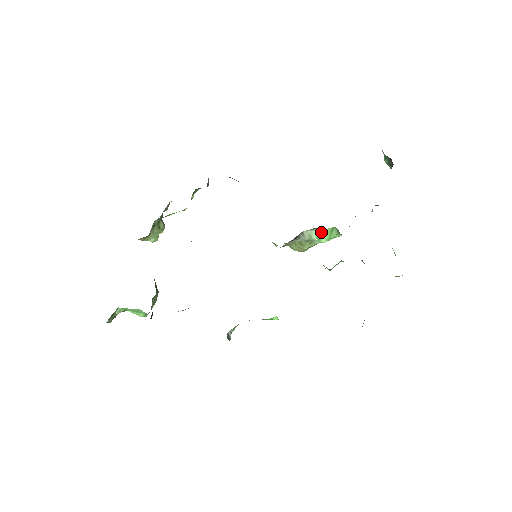
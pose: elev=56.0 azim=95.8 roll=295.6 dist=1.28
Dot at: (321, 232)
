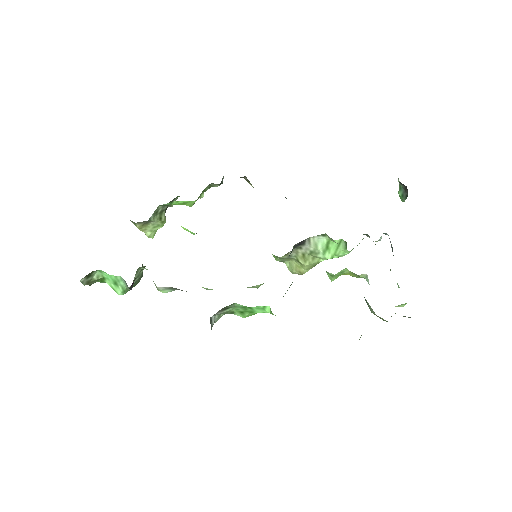
Dot at: (328, 243)
